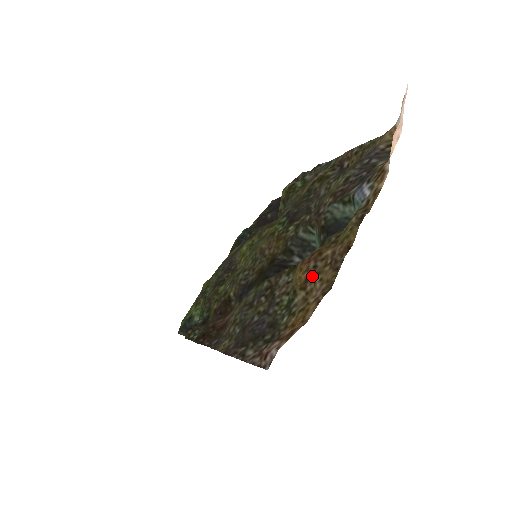
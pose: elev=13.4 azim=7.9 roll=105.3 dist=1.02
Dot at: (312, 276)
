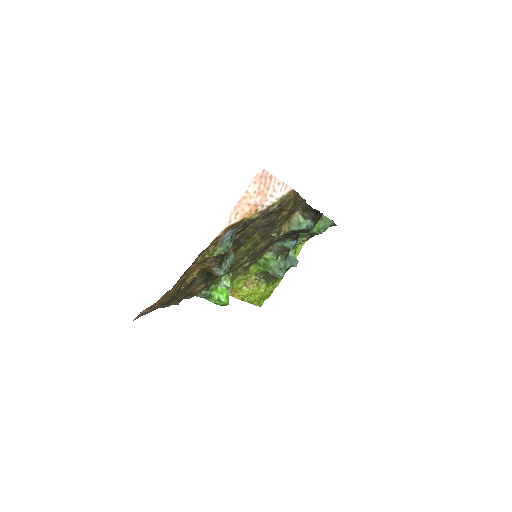
Dot at: (184, 278)
